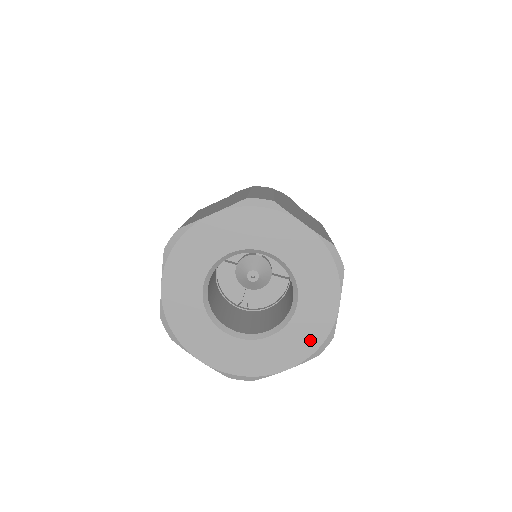
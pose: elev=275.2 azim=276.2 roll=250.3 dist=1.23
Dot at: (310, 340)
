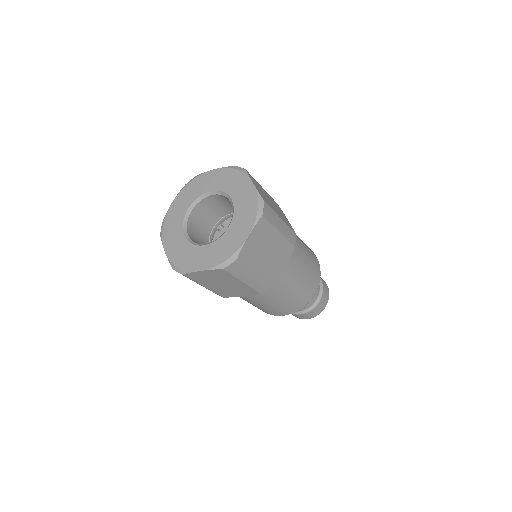
Dot at: (223, 254)
